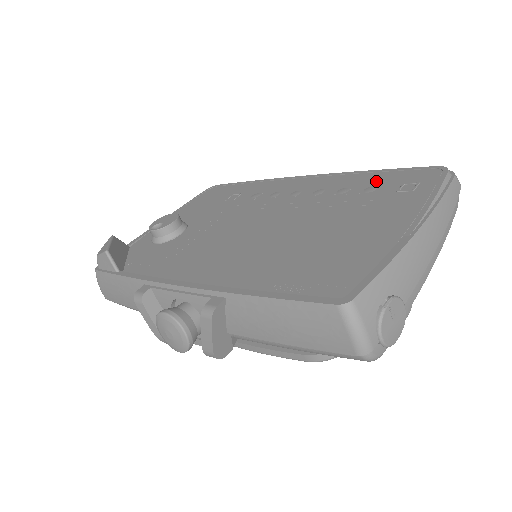
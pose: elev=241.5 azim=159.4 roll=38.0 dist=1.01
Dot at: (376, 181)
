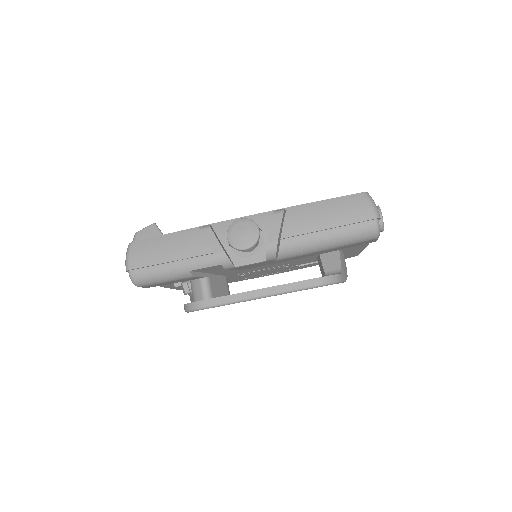
Dot at: occluded
